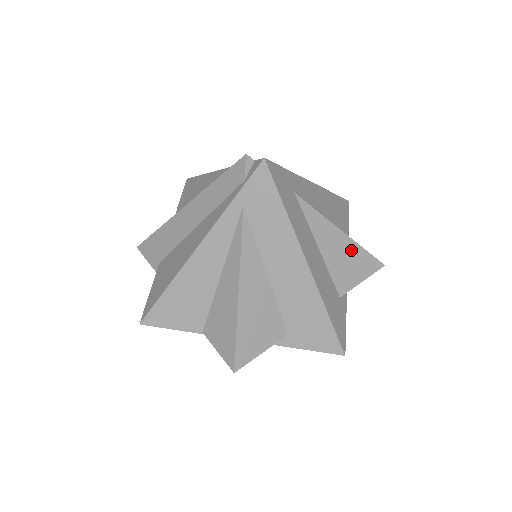
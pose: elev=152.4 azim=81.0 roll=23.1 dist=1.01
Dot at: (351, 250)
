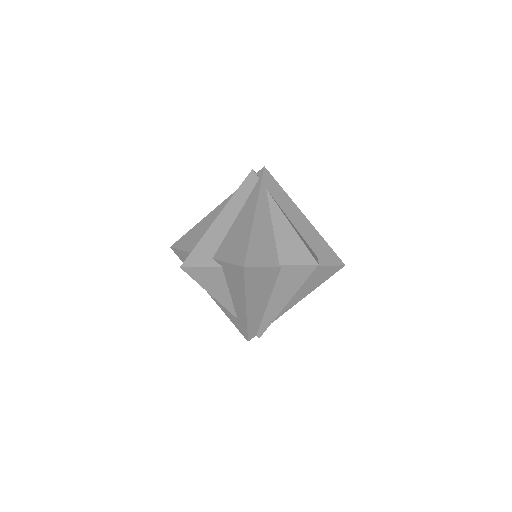
Dot at: occluded
